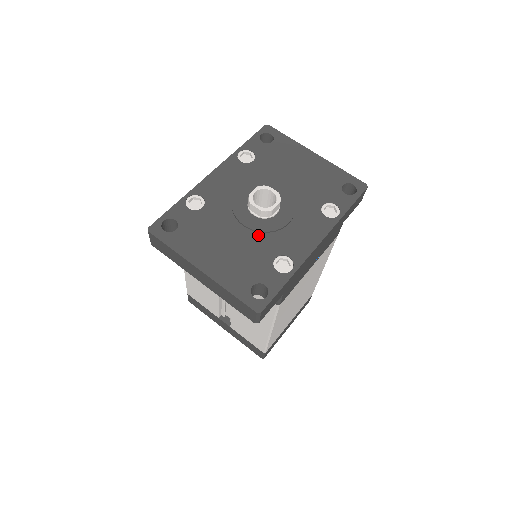
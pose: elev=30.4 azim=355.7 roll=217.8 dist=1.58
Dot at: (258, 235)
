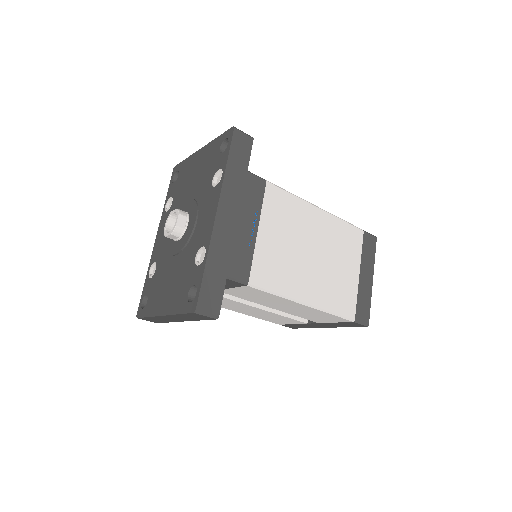
Dot at: (183, 252)
